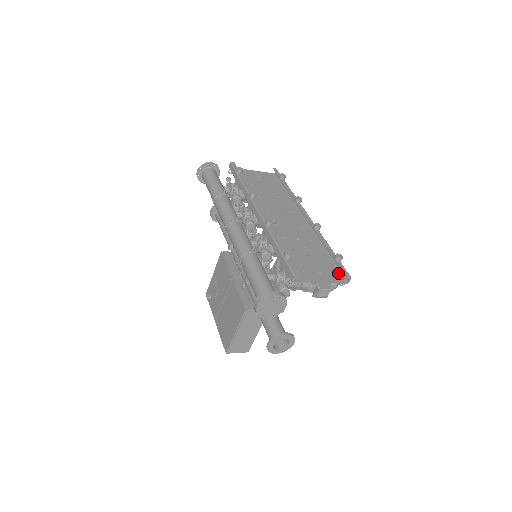
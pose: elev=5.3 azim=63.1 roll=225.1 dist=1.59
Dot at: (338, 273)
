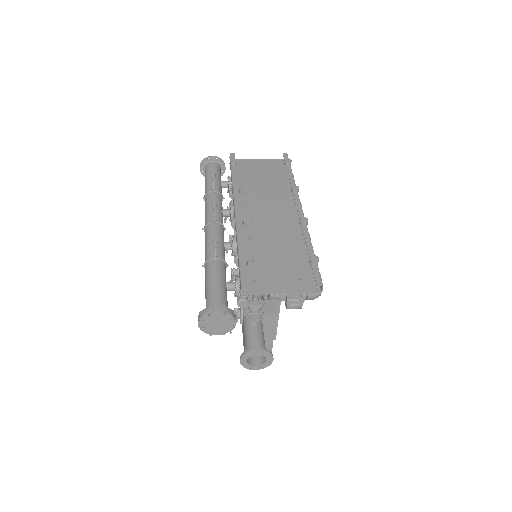
Dot at: (313, 279)
